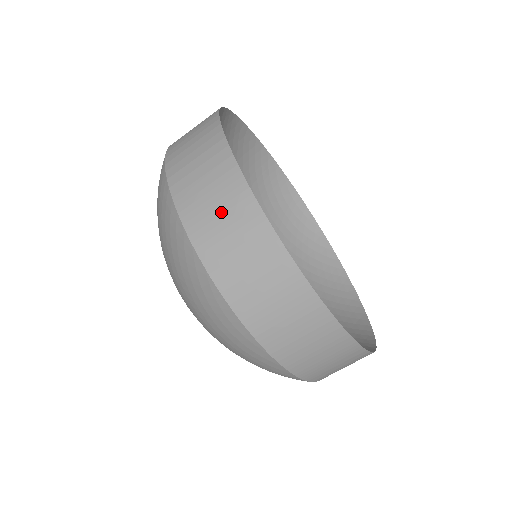
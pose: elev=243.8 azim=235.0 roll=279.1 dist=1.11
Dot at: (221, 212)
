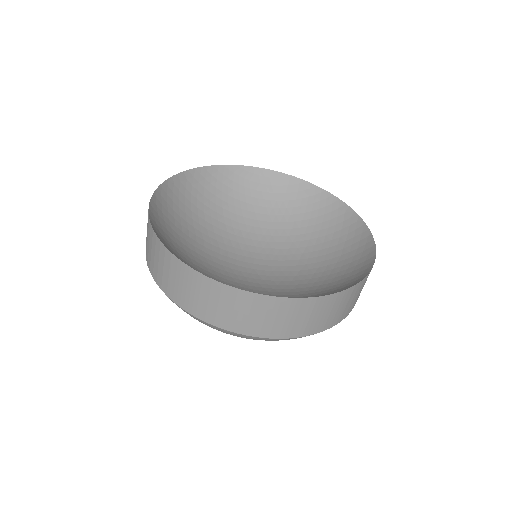
Dot at: (193, 292)
